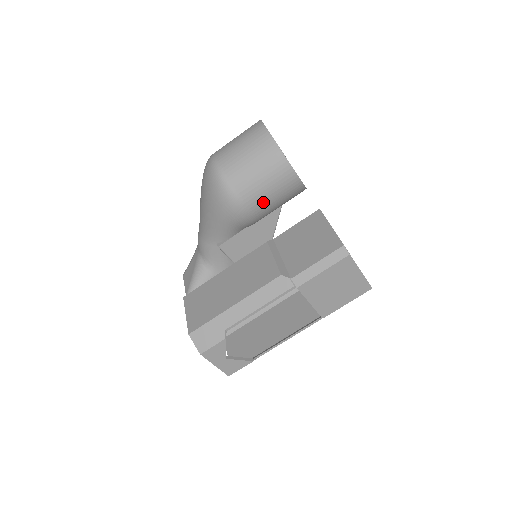
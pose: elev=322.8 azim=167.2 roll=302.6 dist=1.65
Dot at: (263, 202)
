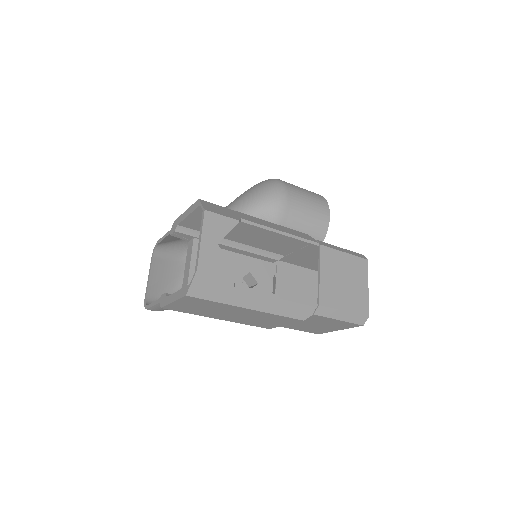
Dot at: (300, 211)
